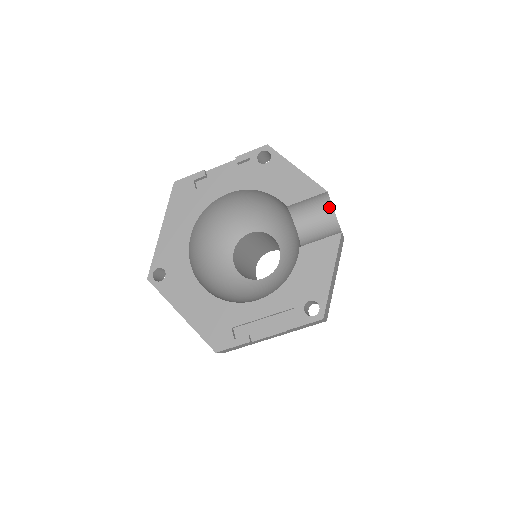
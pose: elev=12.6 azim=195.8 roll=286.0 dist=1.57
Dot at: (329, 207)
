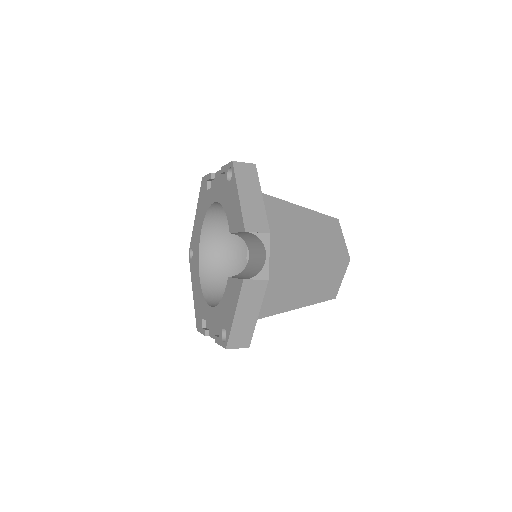
Dot at: (261, 243)
